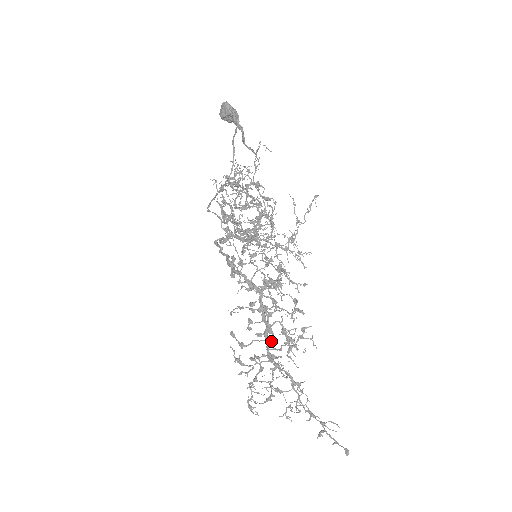
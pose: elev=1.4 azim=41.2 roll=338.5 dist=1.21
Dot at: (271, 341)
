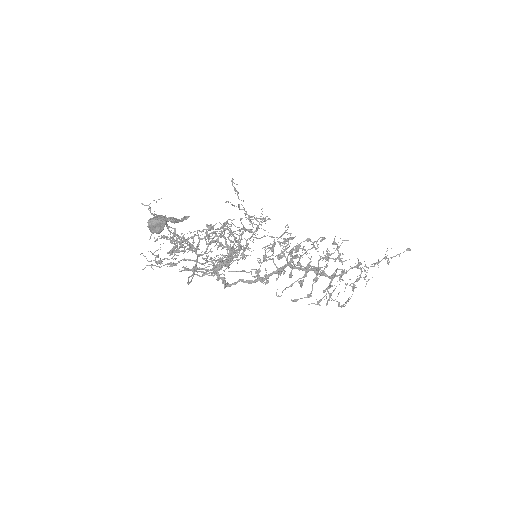
Dot at: (324, 271)
